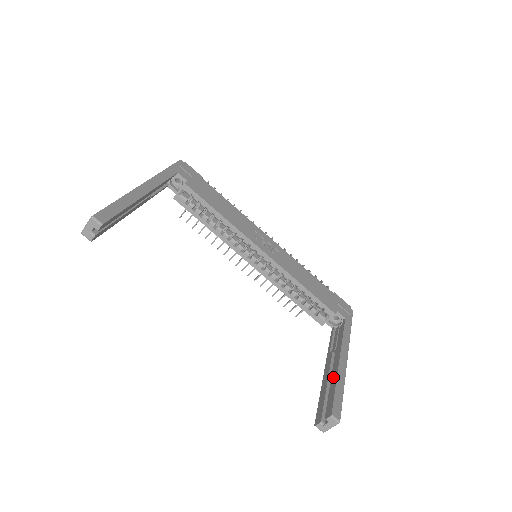
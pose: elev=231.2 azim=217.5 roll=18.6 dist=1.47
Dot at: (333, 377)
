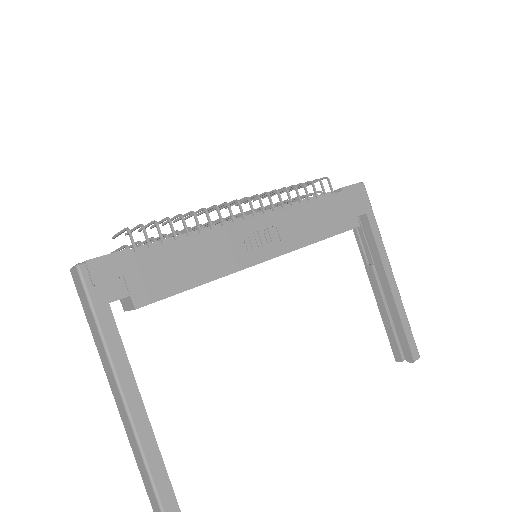
Dot at: (393, 312)
